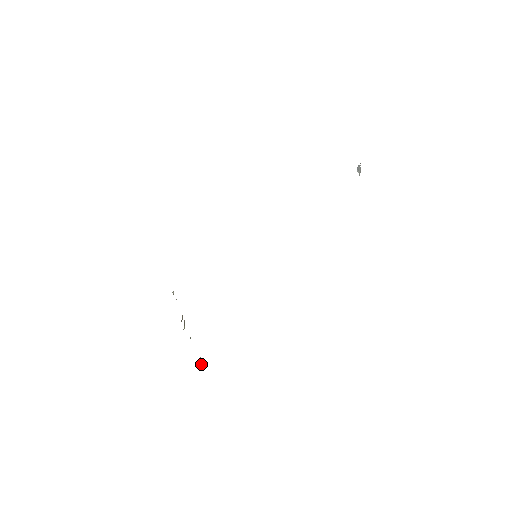
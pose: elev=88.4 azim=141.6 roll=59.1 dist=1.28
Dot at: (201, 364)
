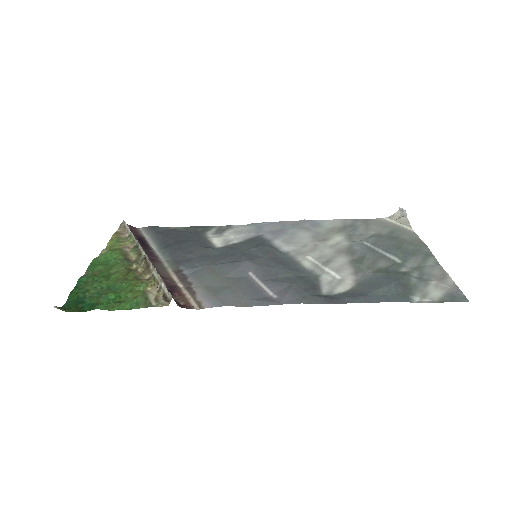
Dot at: (125, 228)
